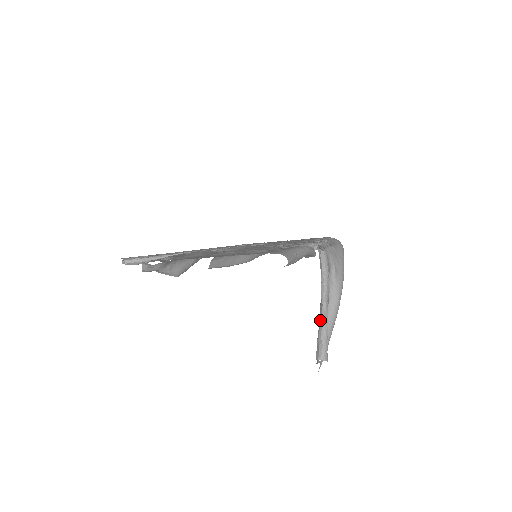
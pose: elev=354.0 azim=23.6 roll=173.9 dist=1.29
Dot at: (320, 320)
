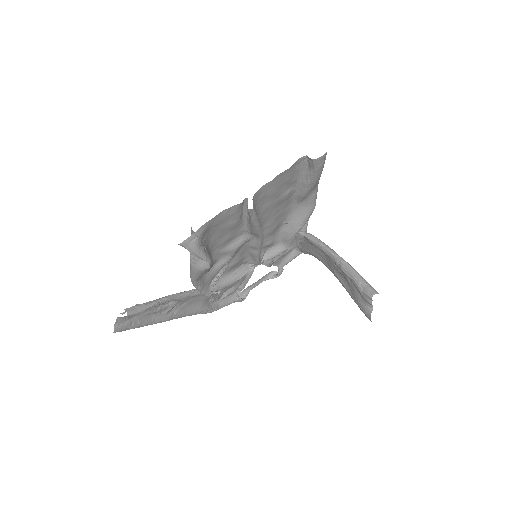
Dot at: (347, 271)
